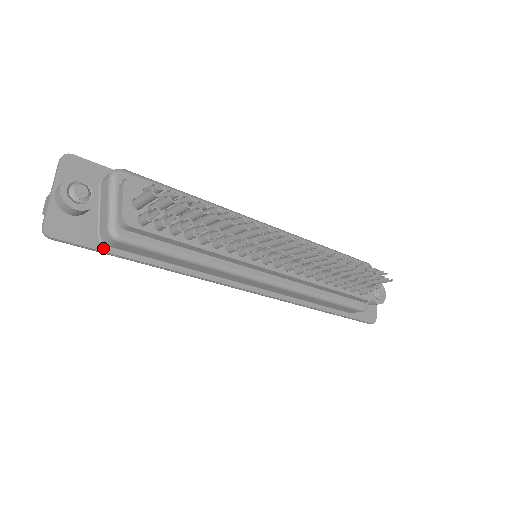
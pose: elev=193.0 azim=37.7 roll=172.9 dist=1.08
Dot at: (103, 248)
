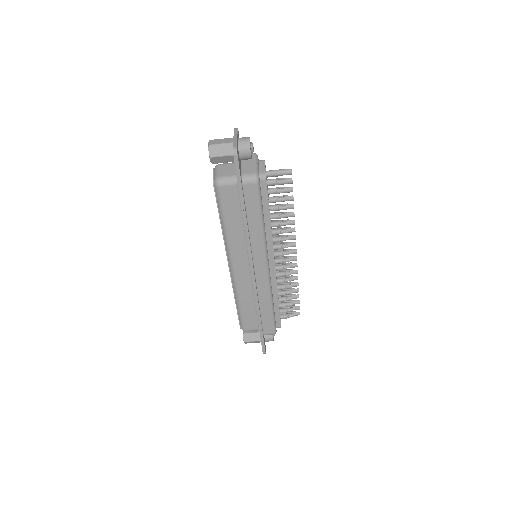
Dot at: (241, 182)
